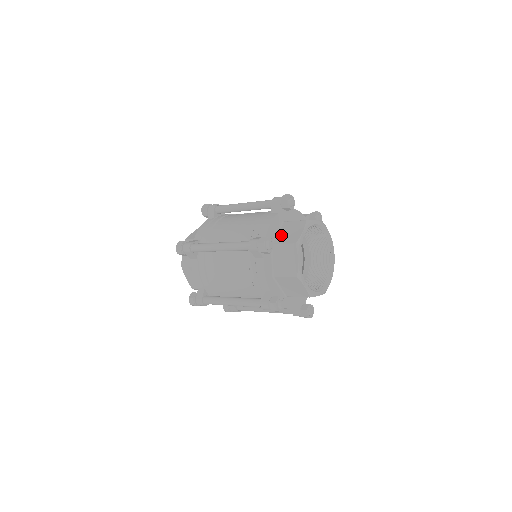
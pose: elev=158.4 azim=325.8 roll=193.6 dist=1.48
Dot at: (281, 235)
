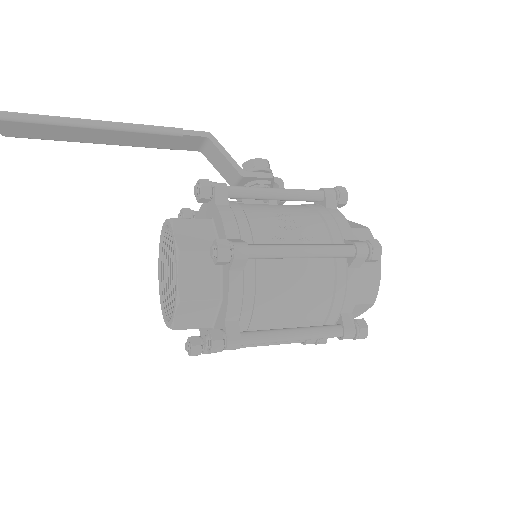
Dot at: occluded
